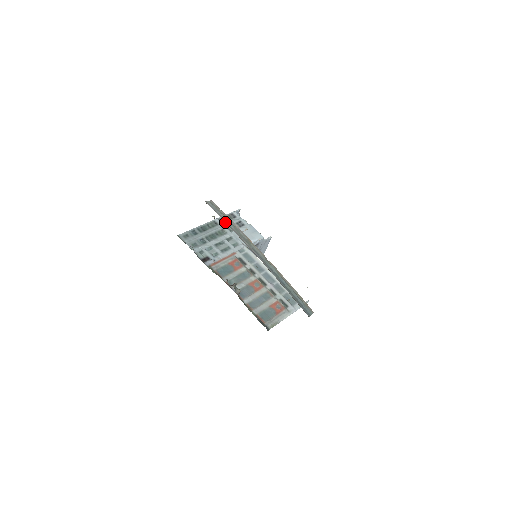
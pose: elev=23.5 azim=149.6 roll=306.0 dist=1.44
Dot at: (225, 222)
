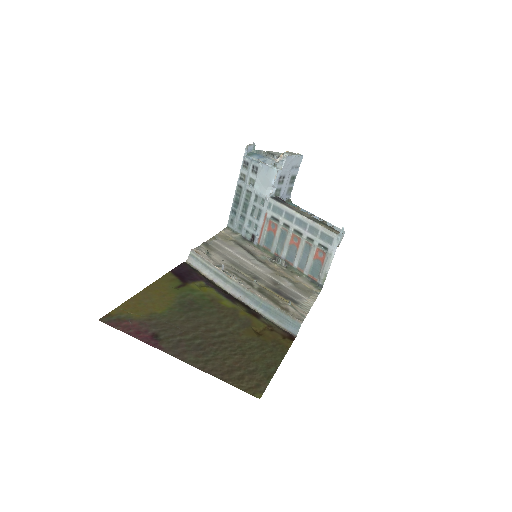
Dot at: (205, 275)
